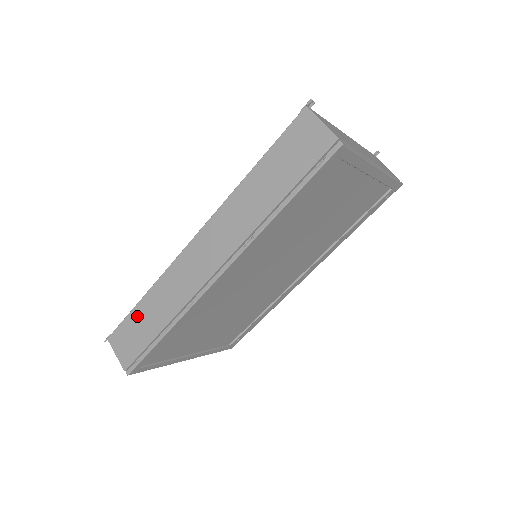
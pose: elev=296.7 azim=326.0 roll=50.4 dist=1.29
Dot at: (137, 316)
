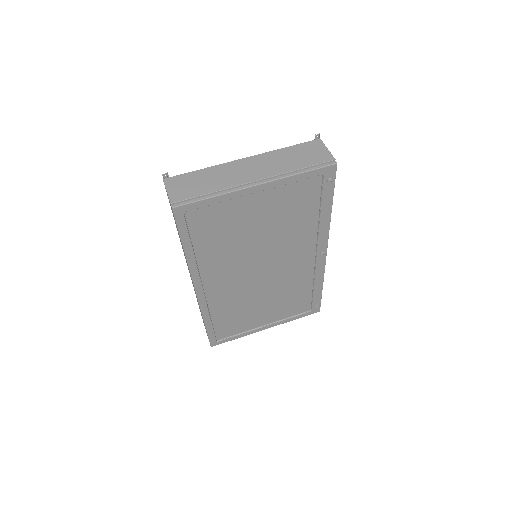
Dot at: occluded
